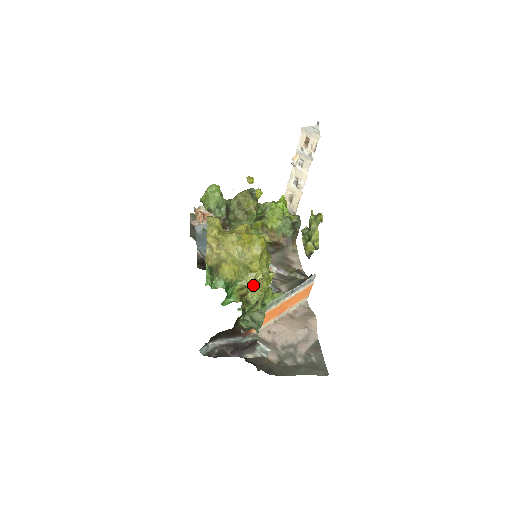
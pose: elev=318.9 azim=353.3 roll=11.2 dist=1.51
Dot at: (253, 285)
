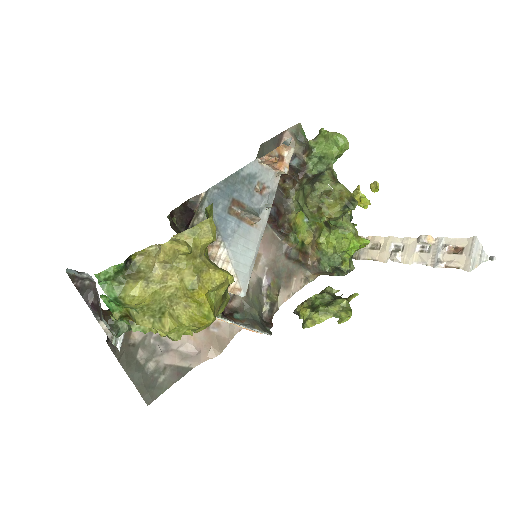
Dot at: occluded
